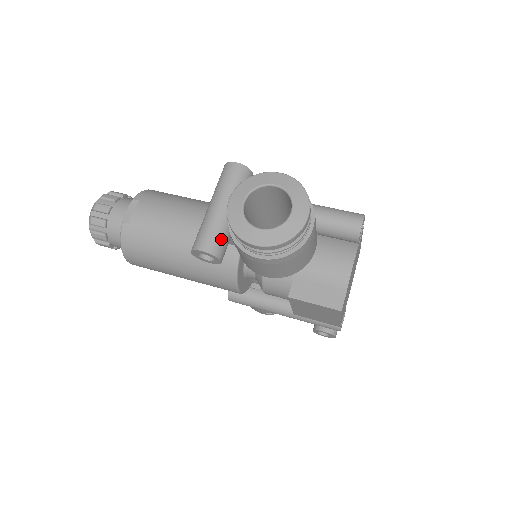
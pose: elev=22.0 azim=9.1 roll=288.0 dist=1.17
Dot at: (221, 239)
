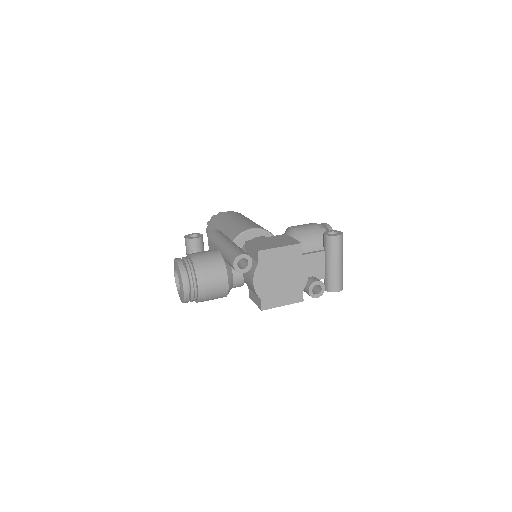
Dot at: occluded
